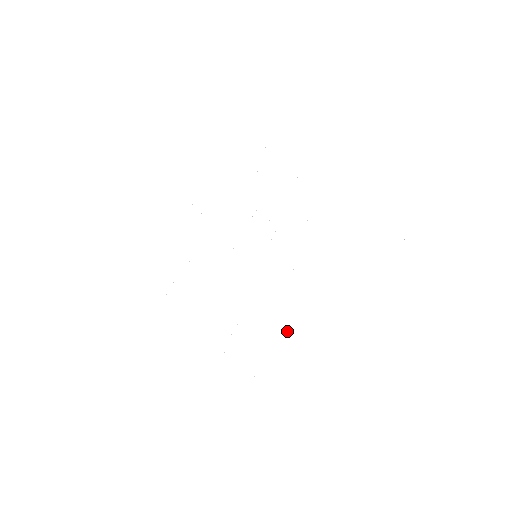
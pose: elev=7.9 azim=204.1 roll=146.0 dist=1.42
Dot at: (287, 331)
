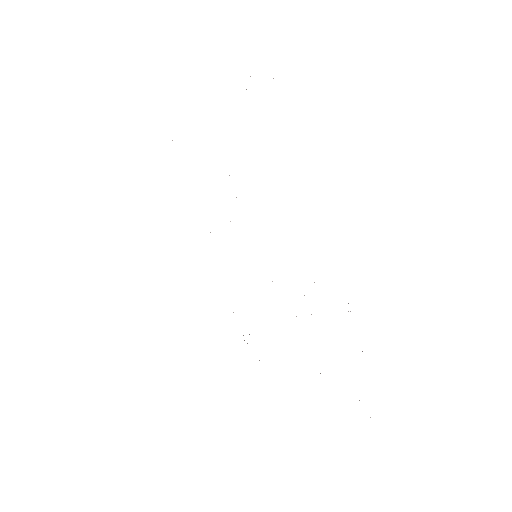
Dot at: occluded
